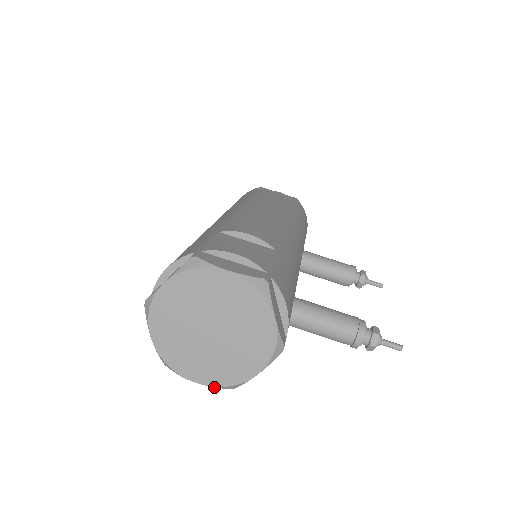
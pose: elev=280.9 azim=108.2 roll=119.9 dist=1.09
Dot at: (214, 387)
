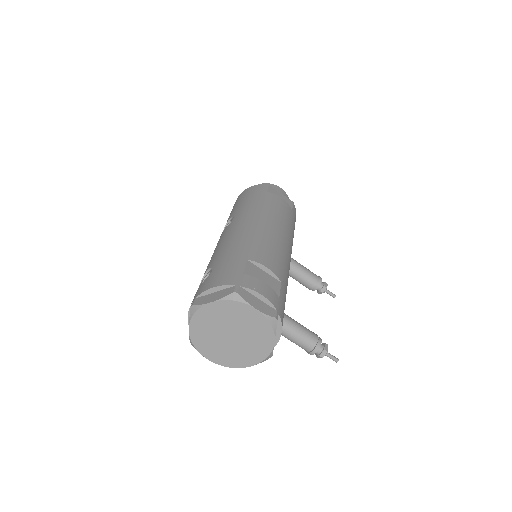
Dot at: occluded
